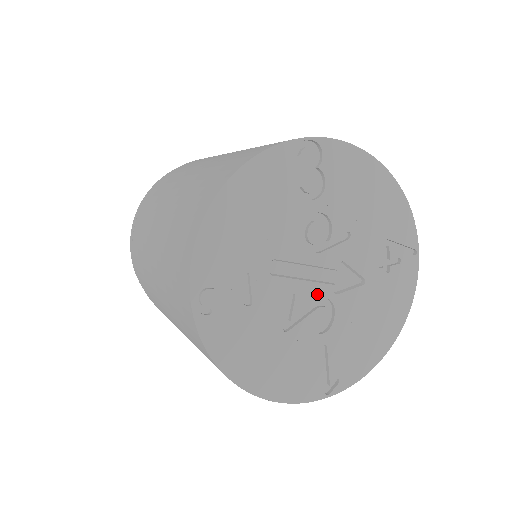
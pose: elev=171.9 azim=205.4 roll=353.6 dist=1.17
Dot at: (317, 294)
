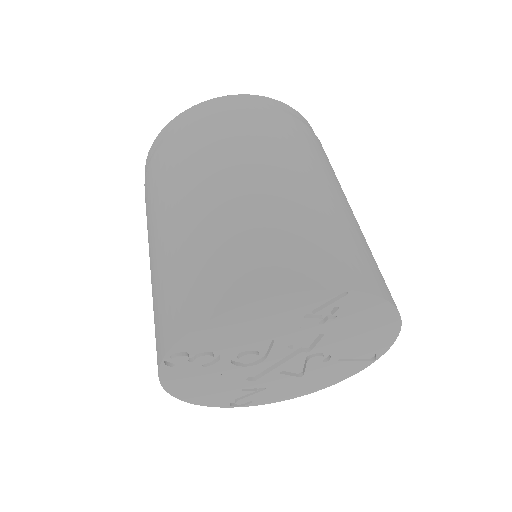
Dot at: (296, 361)
